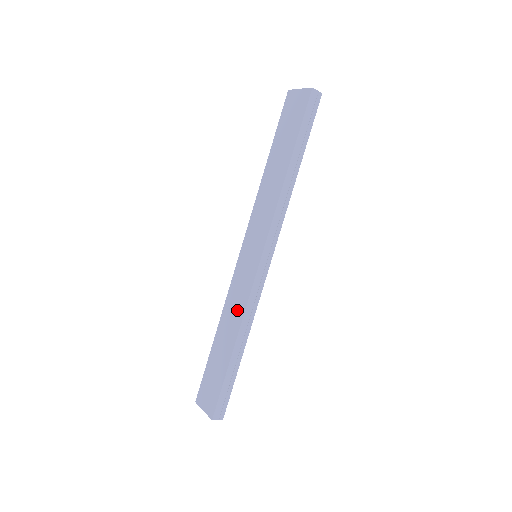
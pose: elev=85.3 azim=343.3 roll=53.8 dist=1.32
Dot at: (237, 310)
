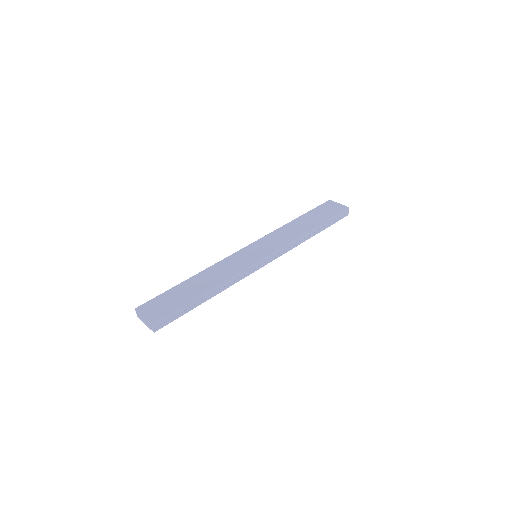
Dot at: (225, 272)
